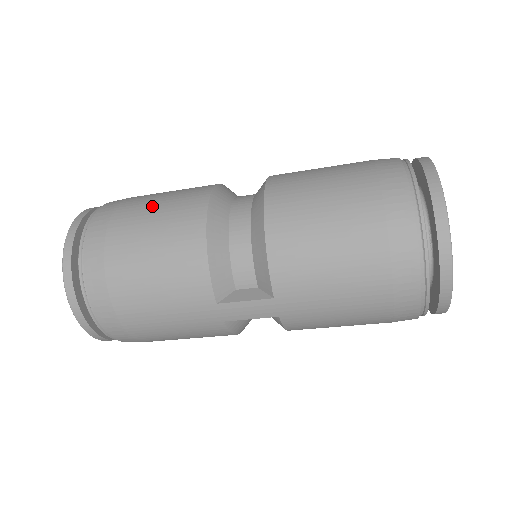
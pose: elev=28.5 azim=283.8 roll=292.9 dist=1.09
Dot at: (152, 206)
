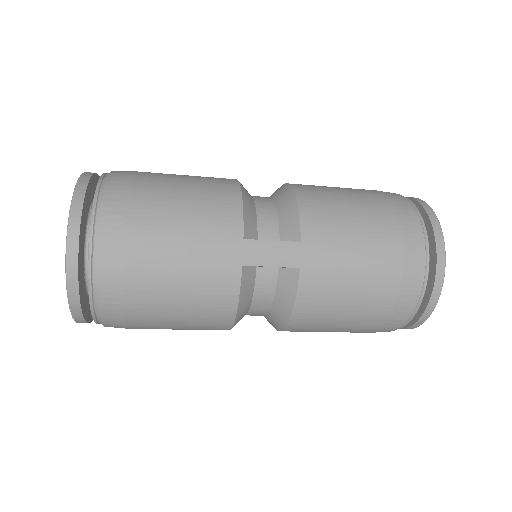
Dot at: occluded
